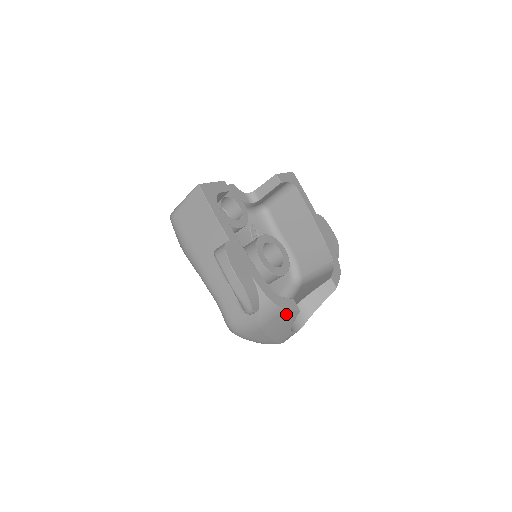
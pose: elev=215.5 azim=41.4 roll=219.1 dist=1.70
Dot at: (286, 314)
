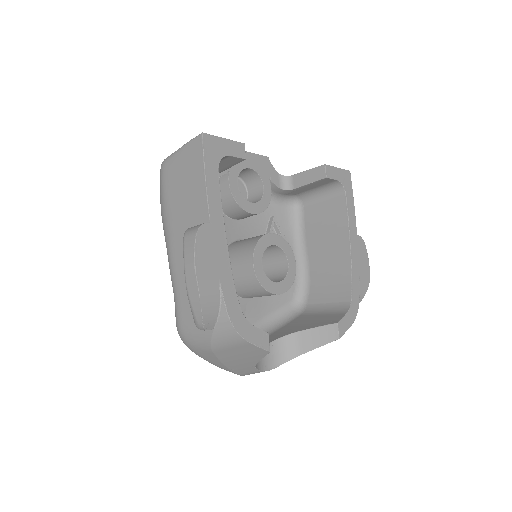
Dot at: (250, 348)
